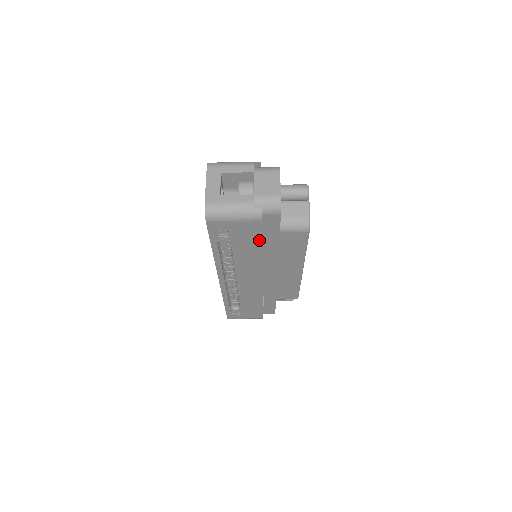
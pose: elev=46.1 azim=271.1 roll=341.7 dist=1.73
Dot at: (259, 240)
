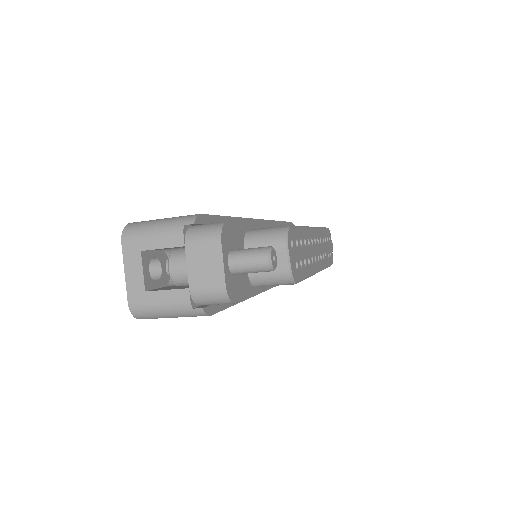
Dot at: occluded
